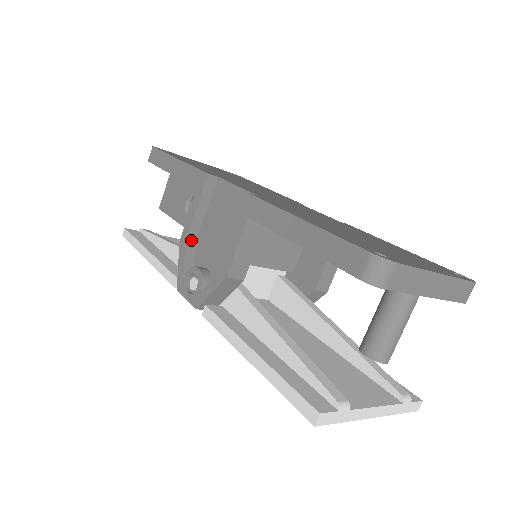
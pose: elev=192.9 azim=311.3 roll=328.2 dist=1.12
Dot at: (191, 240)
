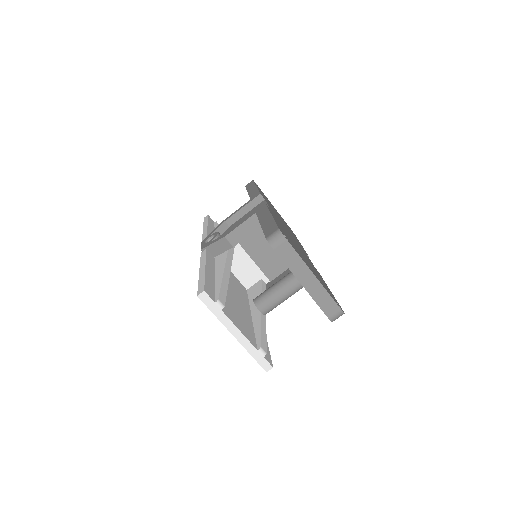
Dot at: (228, 223)
